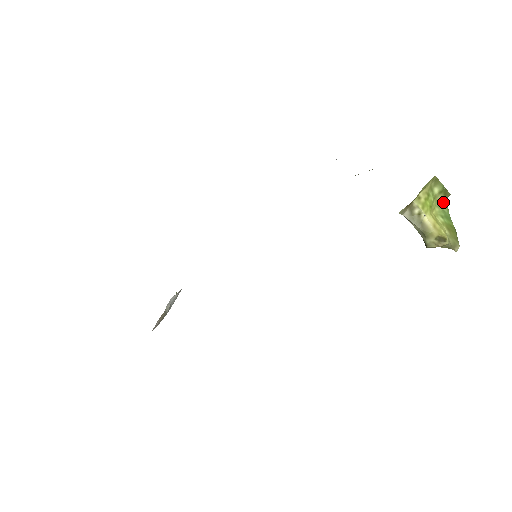
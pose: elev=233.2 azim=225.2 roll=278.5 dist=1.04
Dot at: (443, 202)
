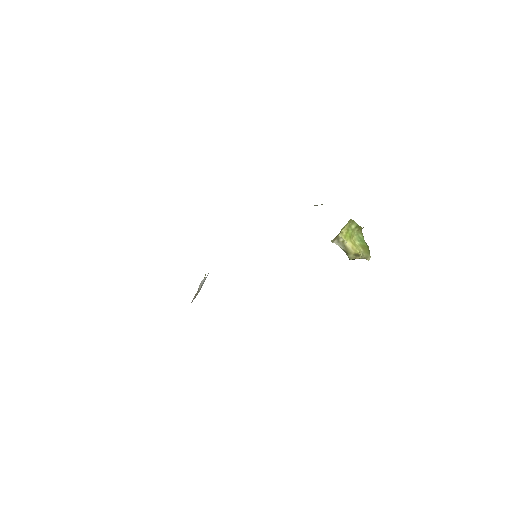
Dot at: (359, 232)
